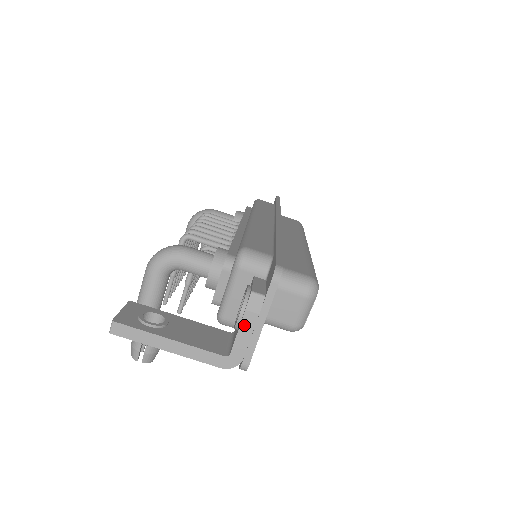
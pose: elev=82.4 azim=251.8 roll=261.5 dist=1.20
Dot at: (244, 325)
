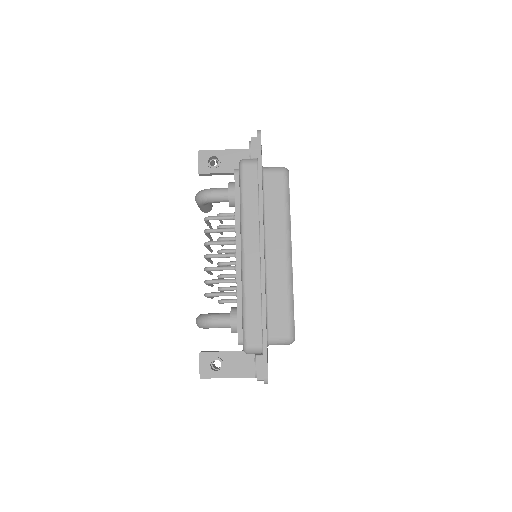
Dot at: occluded
